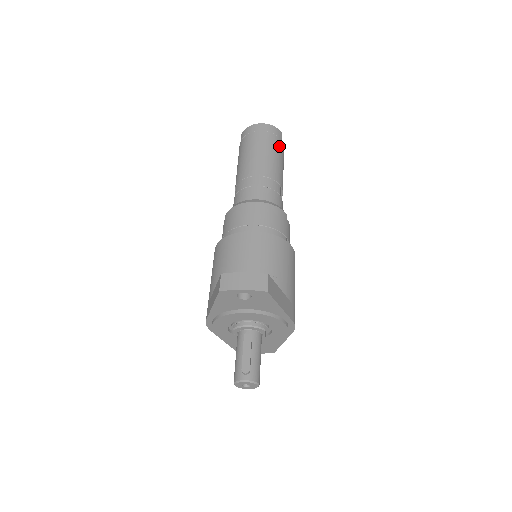
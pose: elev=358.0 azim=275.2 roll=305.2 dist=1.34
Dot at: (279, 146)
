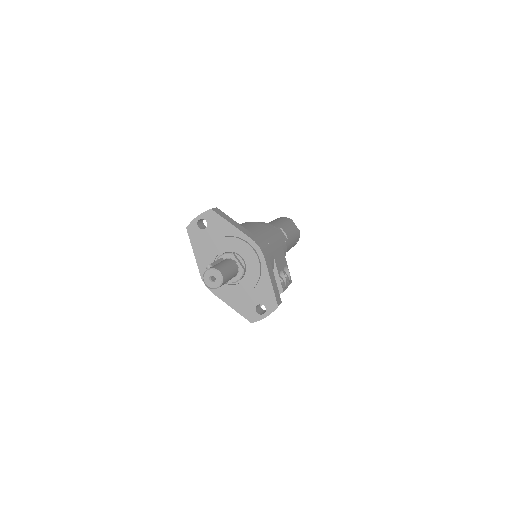
Dot at: (285, 220)
